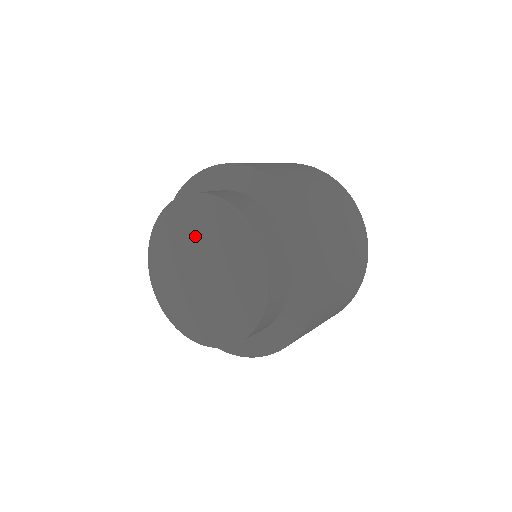
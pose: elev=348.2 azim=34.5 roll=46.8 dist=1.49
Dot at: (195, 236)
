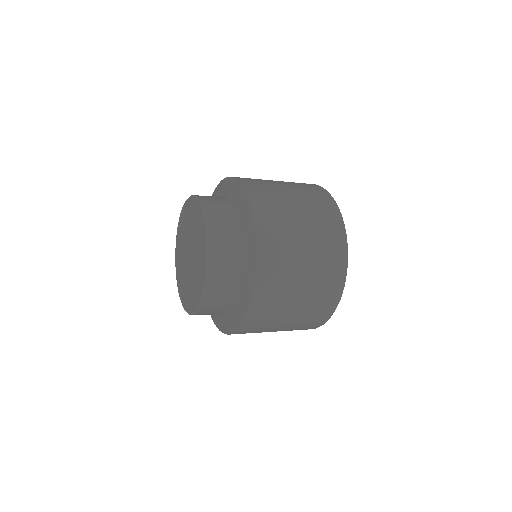
Dot at: (185, 233)
